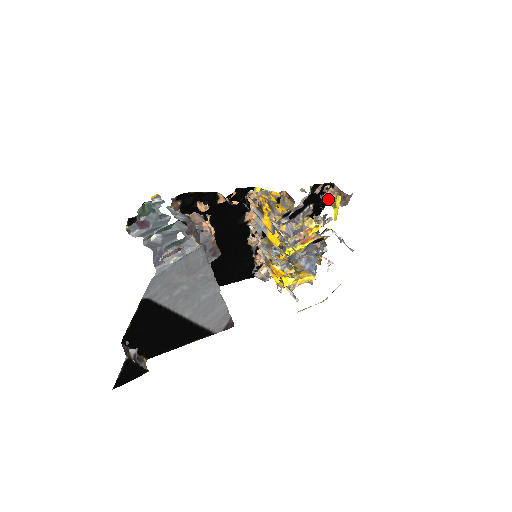
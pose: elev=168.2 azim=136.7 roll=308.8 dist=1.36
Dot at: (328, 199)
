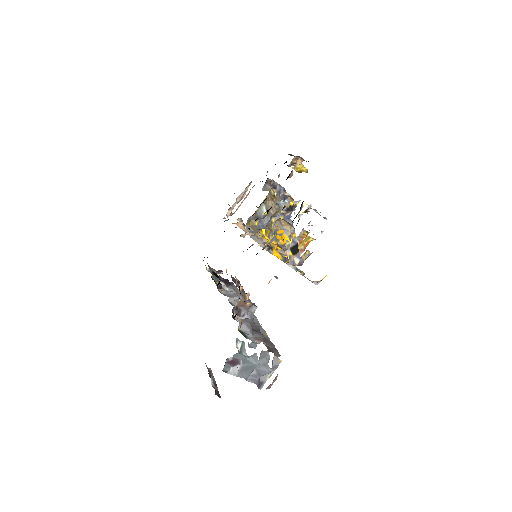
Dot at: occluded
